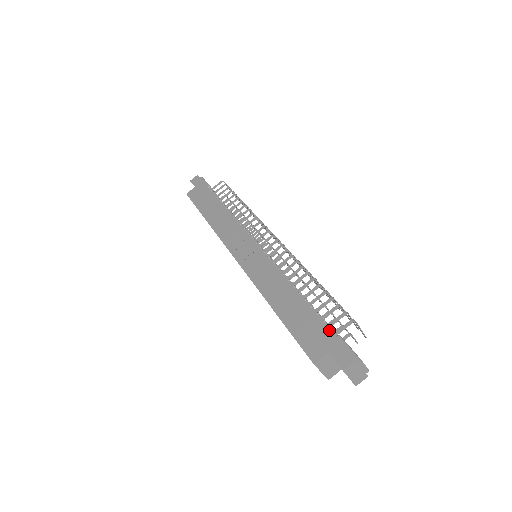
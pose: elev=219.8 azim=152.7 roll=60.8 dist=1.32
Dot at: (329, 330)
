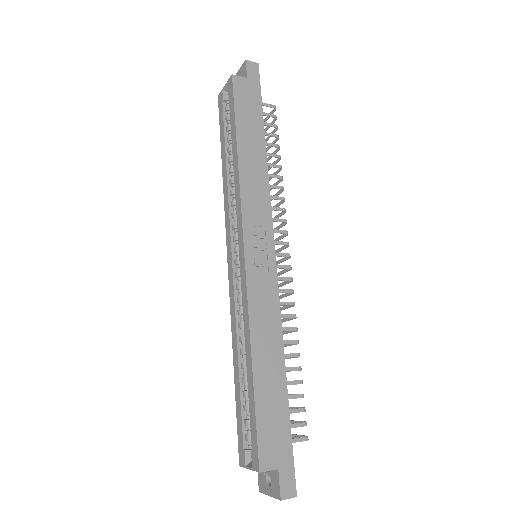
Dot at: (291, 442)
